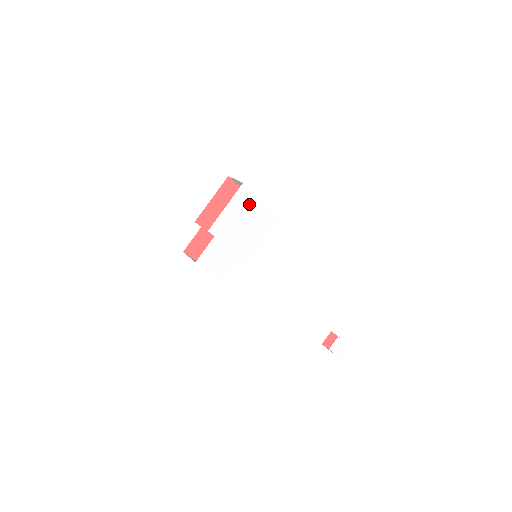
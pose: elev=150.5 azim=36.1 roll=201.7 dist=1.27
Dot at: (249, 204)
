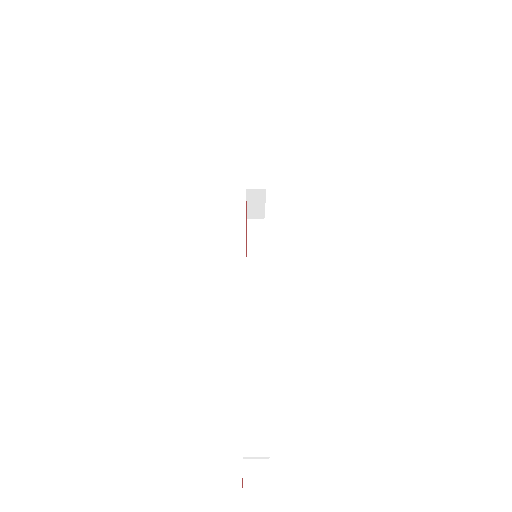
Dot at: occluded
